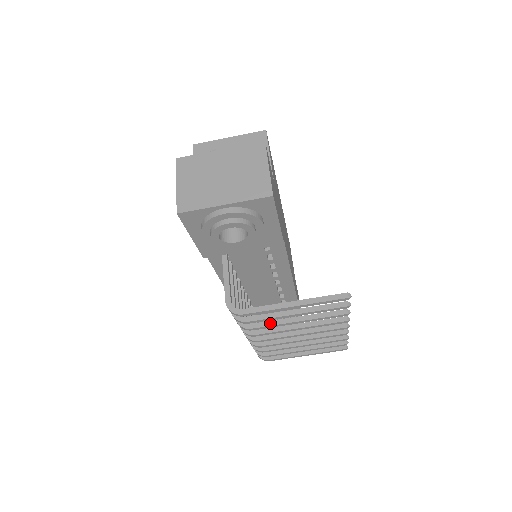
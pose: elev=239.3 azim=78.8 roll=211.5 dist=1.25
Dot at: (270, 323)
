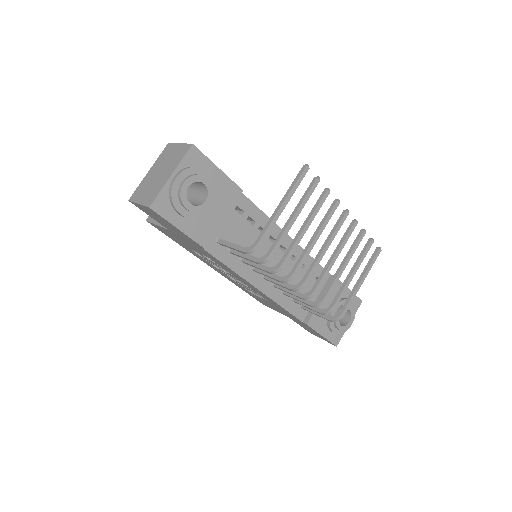
Dot at: (290, 247)
